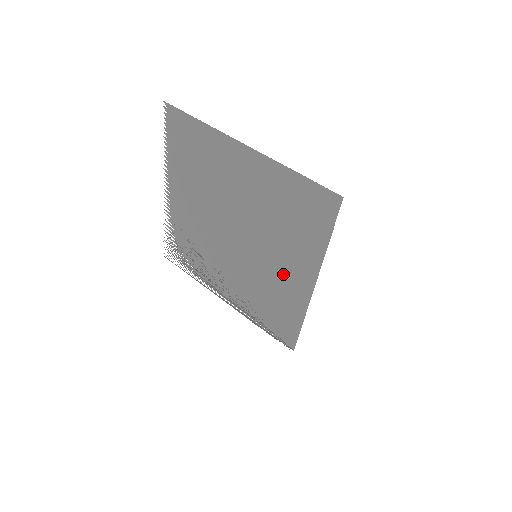
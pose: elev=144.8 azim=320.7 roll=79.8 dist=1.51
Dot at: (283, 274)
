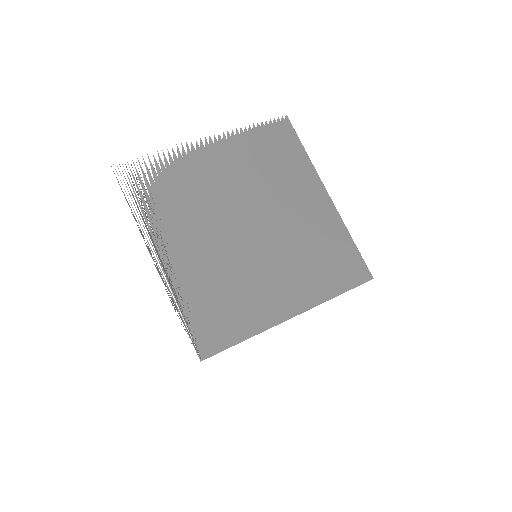
Dot at: (271, 287)
